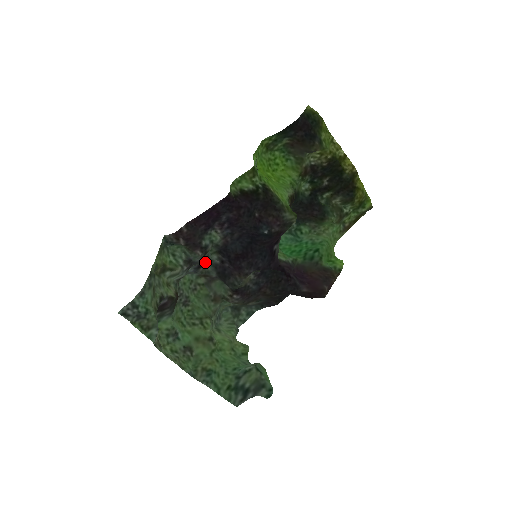
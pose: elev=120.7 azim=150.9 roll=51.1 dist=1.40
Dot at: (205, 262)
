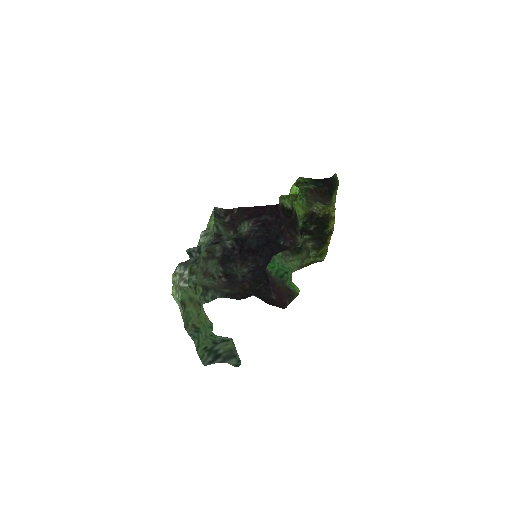
Dot at: occluded
